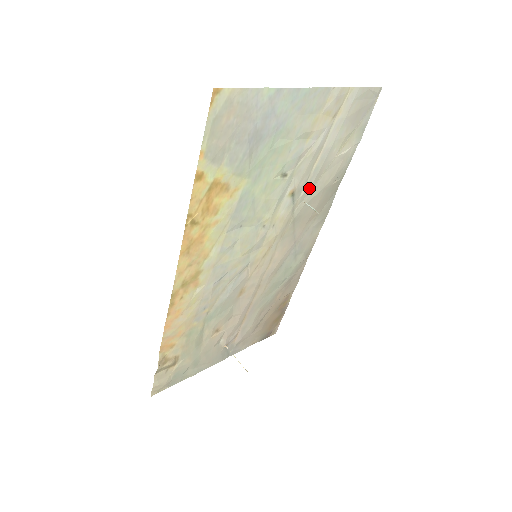
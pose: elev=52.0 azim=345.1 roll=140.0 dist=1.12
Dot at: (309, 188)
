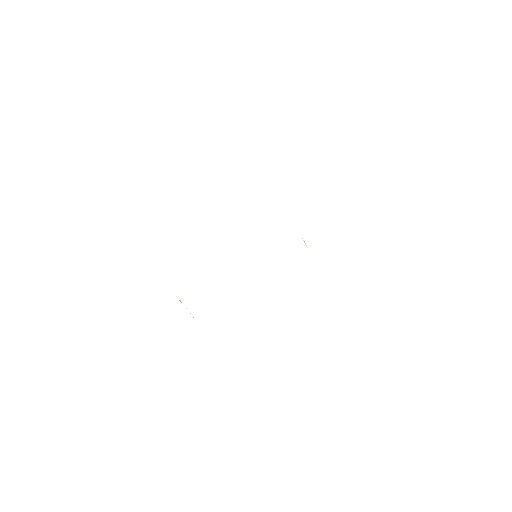
Dot at: occluded
